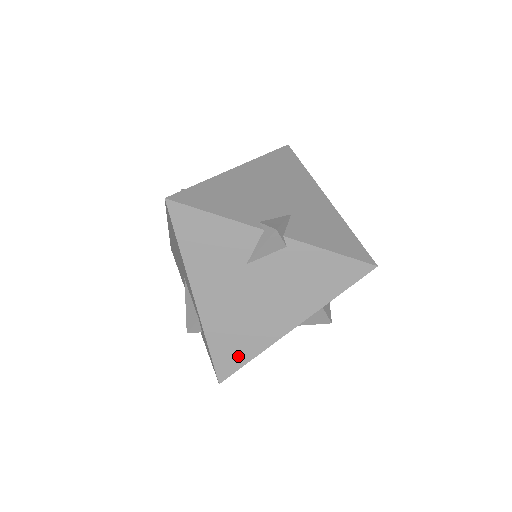
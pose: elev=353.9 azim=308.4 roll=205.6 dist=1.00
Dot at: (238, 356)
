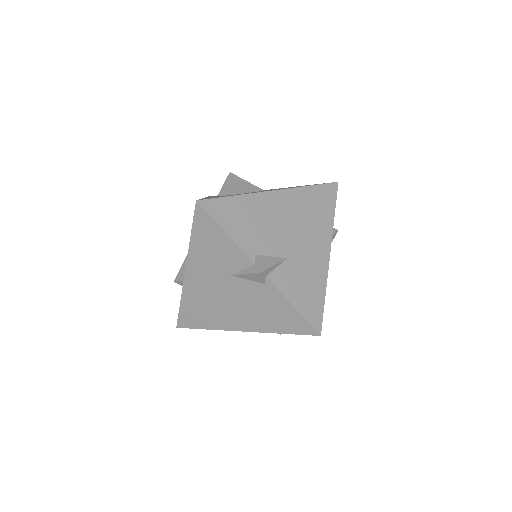
Dot at: (197, 321)
